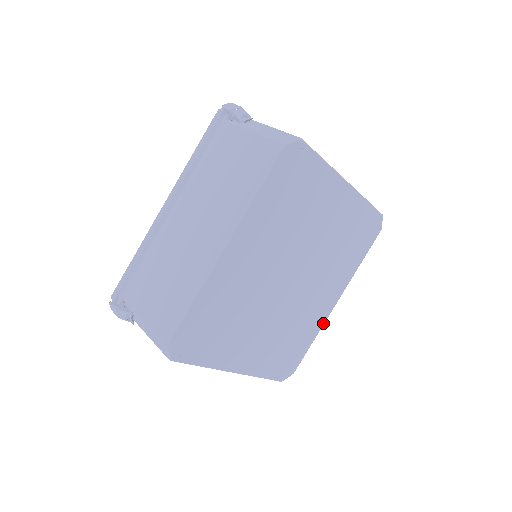
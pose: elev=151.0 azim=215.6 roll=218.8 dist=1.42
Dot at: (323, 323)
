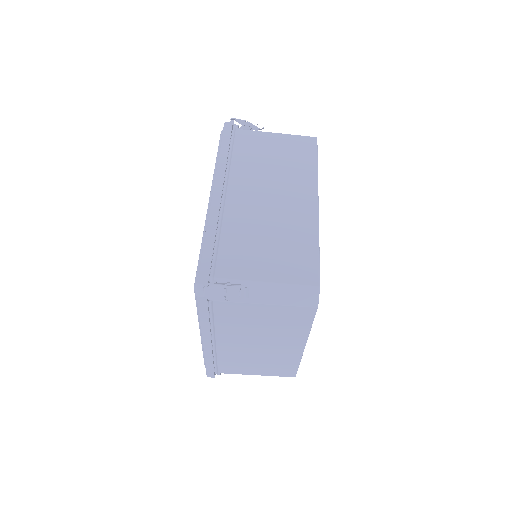
Dot at: occluded
